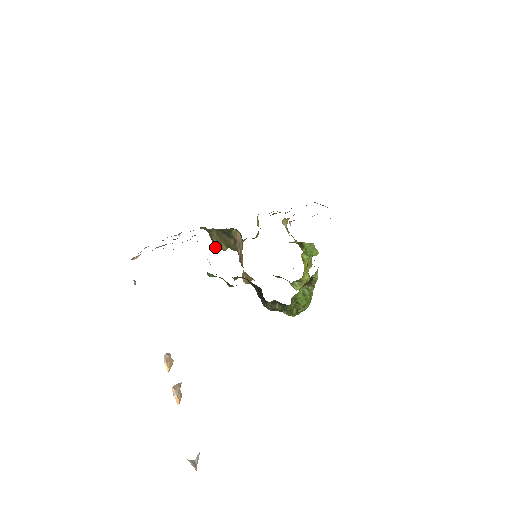
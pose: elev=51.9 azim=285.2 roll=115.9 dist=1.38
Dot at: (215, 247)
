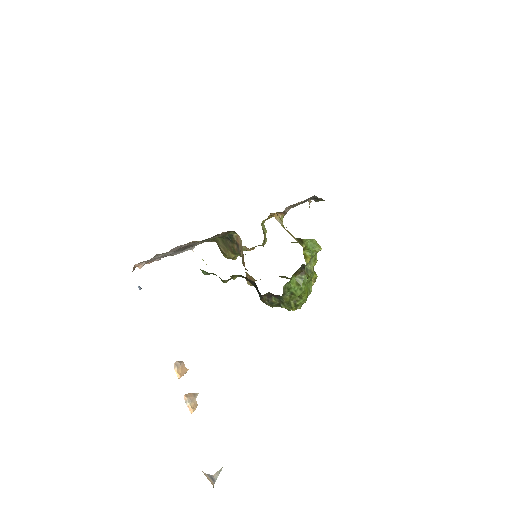
Dot at: occluded
